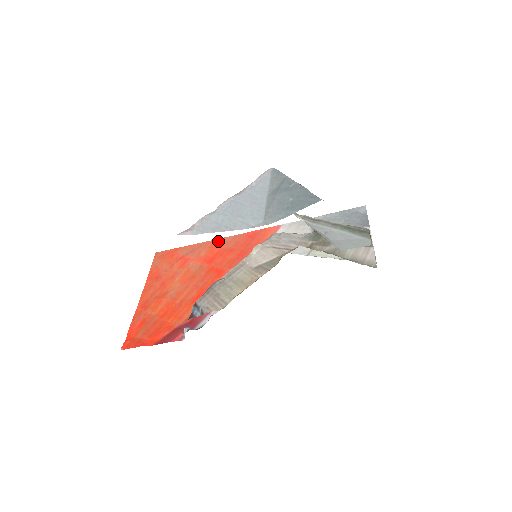
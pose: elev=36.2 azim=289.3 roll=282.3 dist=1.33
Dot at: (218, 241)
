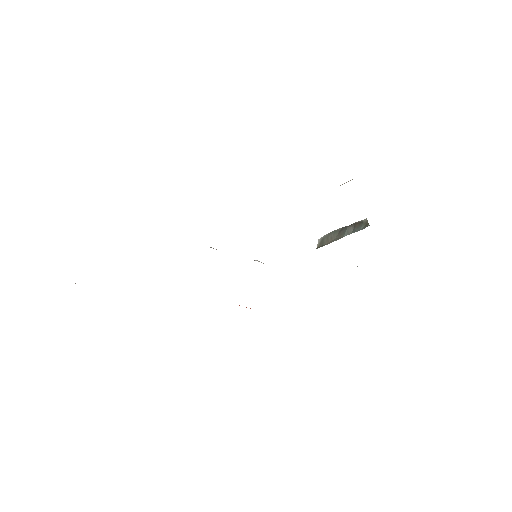
Dot at: occluded
